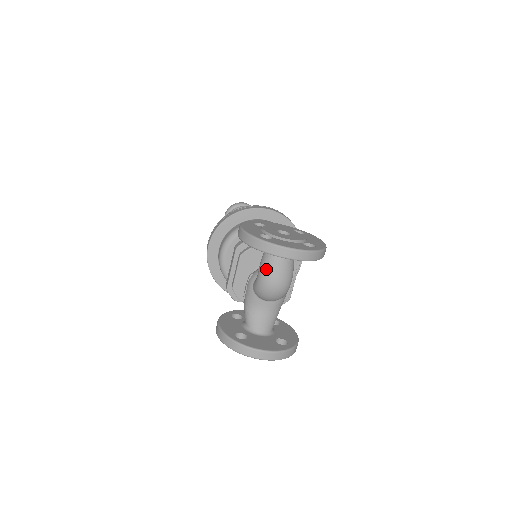
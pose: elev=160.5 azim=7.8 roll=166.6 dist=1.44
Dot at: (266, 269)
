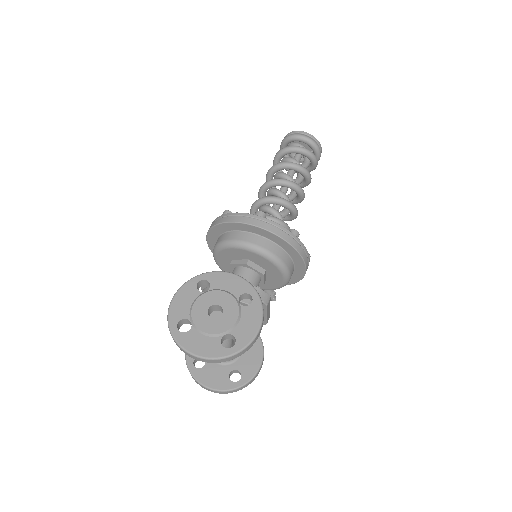
Dot at: occluded
